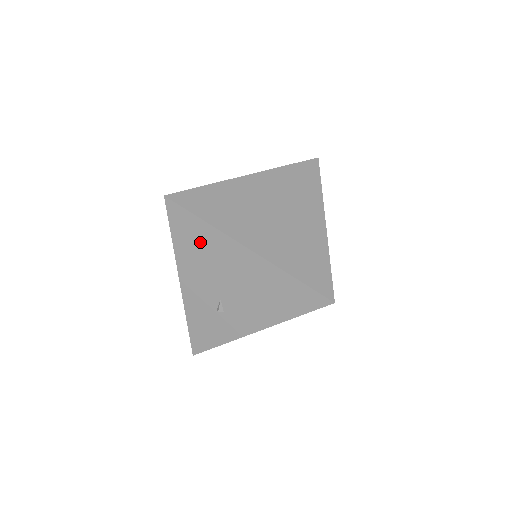
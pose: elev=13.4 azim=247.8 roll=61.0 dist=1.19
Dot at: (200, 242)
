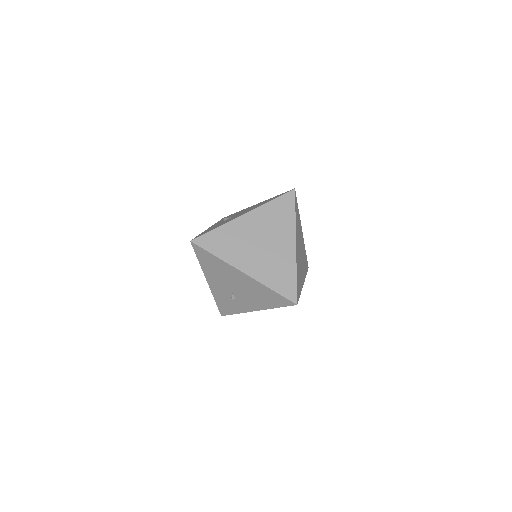
Dot at: (216, 266)
